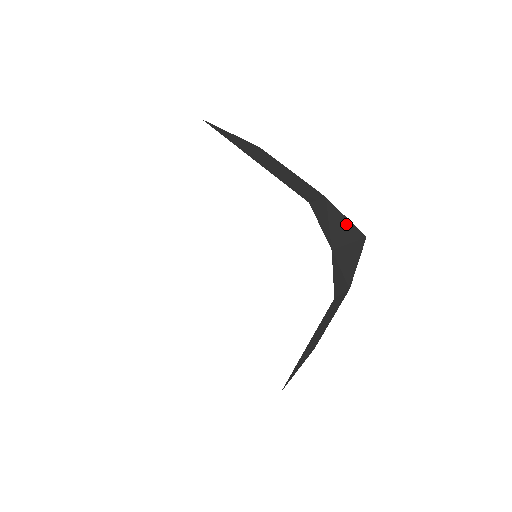
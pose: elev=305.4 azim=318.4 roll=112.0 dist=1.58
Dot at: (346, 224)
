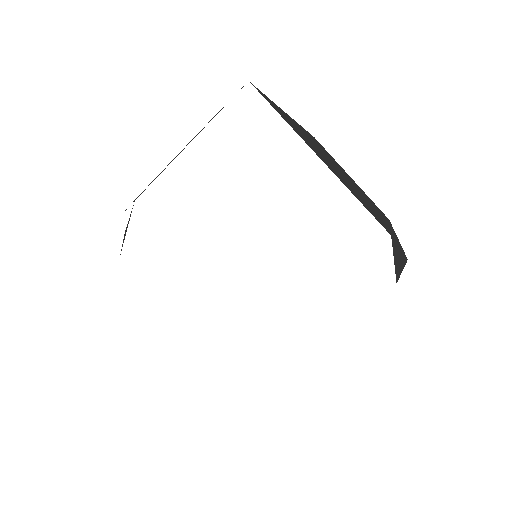
Dot at: (400, 249)
